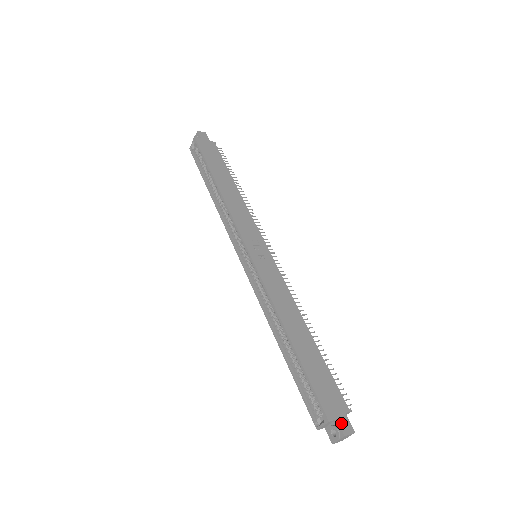
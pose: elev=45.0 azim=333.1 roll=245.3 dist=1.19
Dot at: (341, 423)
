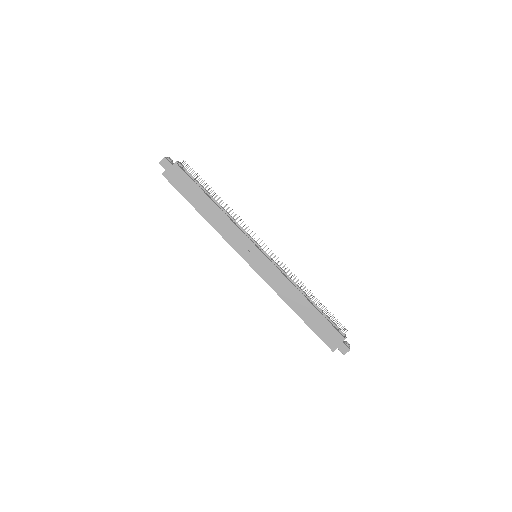
Dot at: (341, 349)
